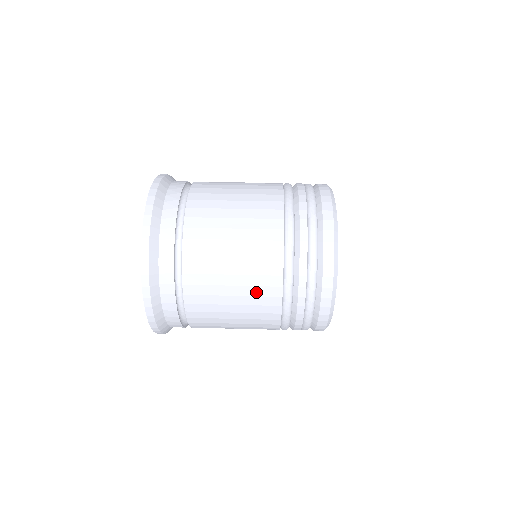
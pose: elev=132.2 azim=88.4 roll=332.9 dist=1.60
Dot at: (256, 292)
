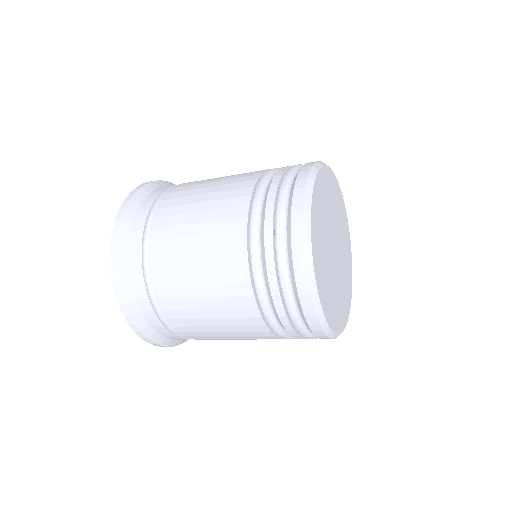
Dot at: (219, 253)
